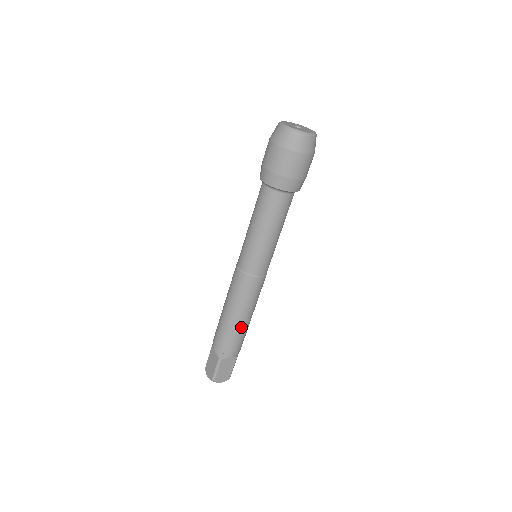
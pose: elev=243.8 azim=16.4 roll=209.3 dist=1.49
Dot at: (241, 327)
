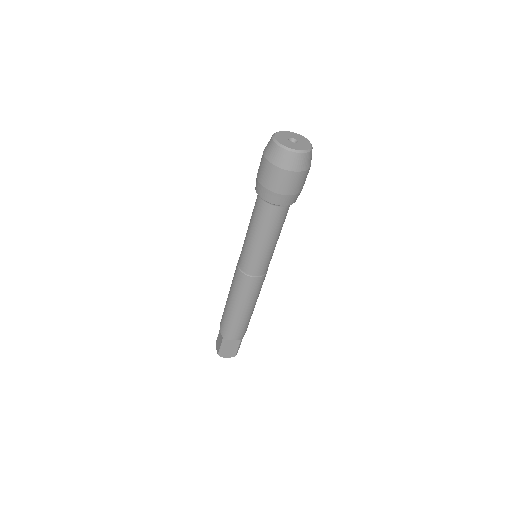
Dot at: (241, 317)
